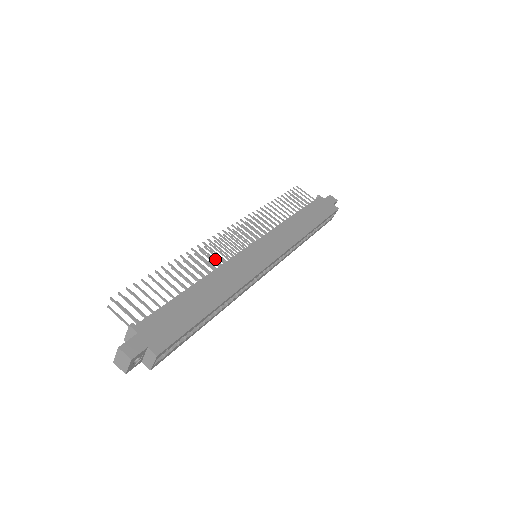
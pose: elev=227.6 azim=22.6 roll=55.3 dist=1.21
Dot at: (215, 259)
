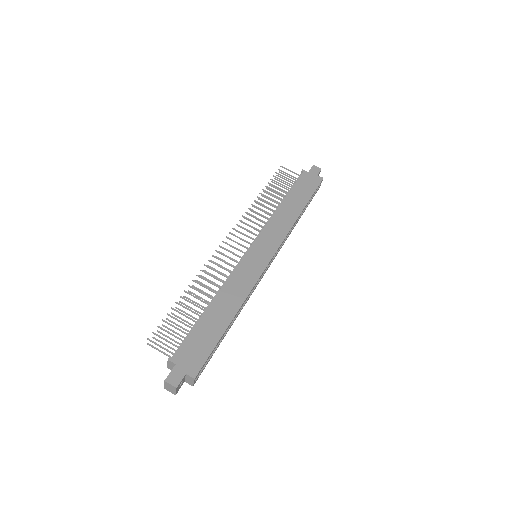
Dot at: (222, 274)
